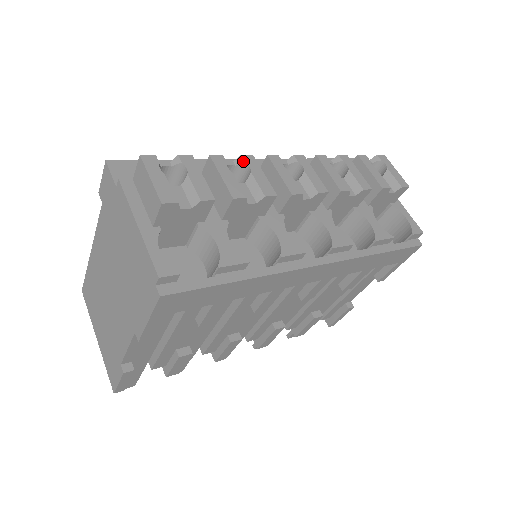
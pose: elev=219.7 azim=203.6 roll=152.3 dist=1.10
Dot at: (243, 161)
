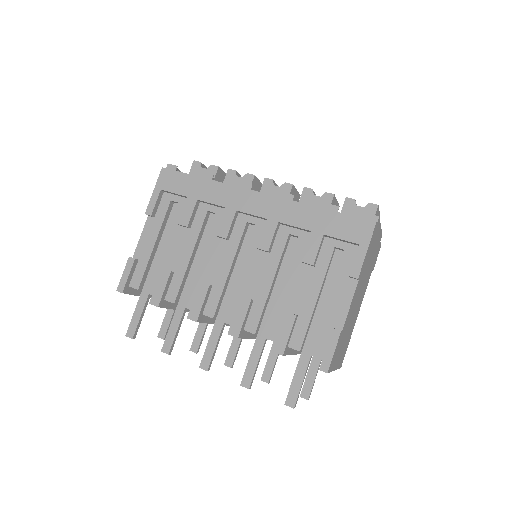
Dot at: occluded
